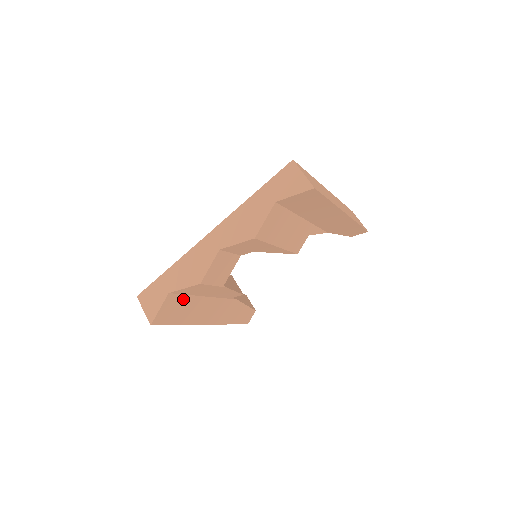
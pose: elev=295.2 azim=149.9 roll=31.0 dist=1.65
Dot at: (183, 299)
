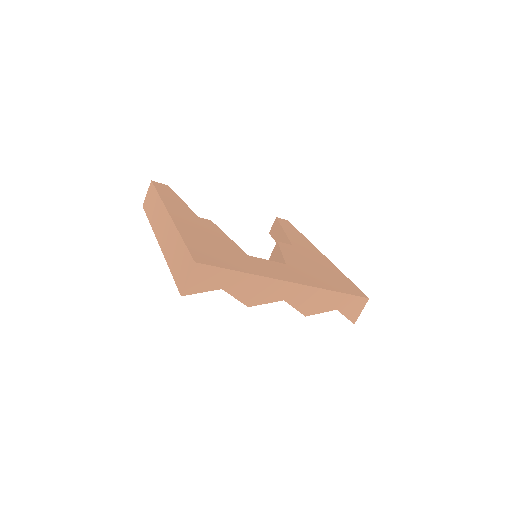
Dot at: occluded
